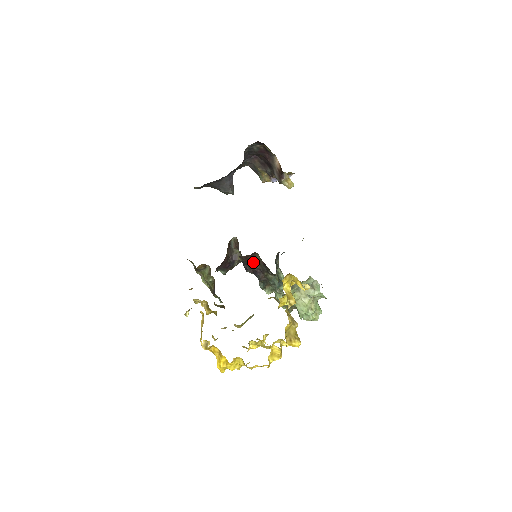
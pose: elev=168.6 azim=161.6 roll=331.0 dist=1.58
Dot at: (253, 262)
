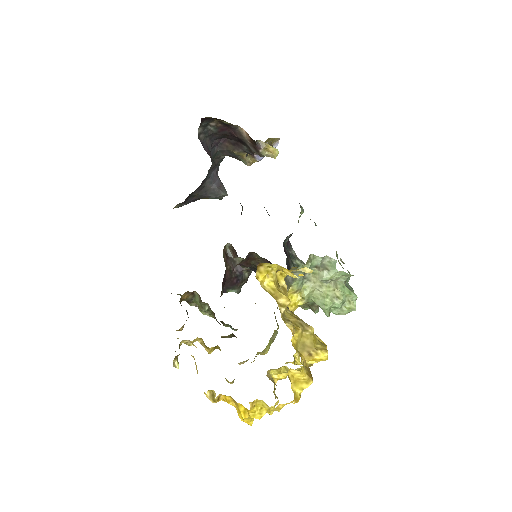
Dot at: occluded
